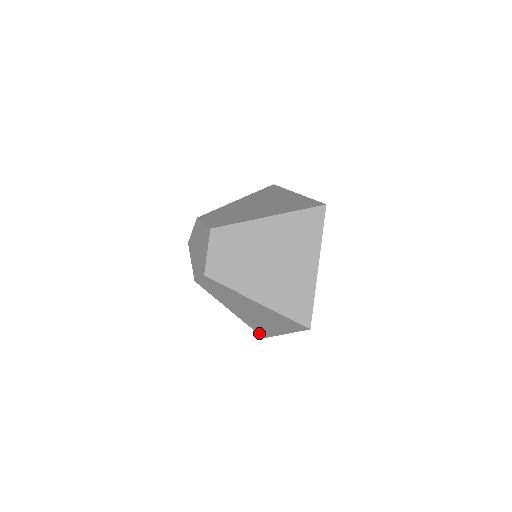
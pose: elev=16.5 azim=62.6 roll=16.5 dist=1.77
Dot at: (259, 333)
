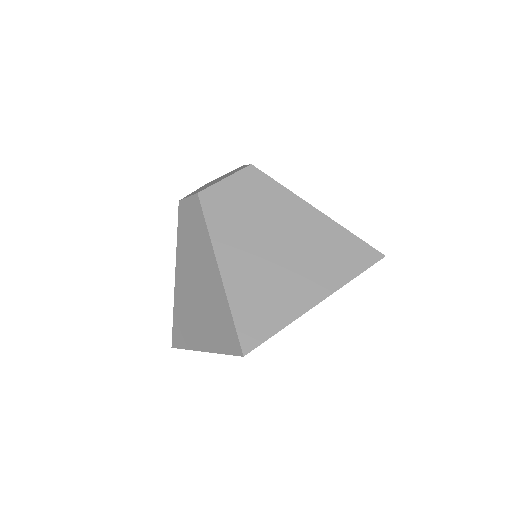
Dot at: (174, 334)
